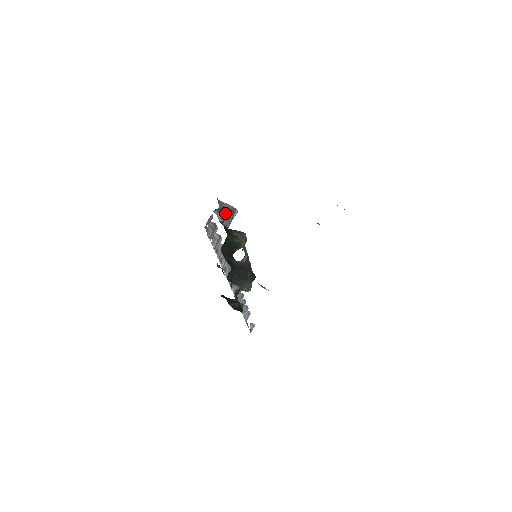
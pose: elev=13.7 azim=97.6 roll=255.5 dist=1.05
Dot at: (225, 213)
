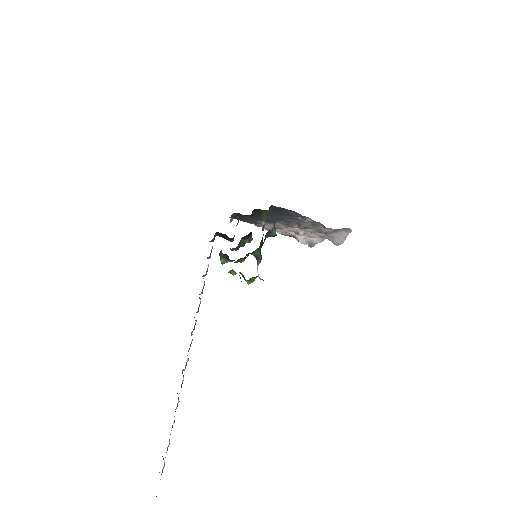
Dot at: occluded
